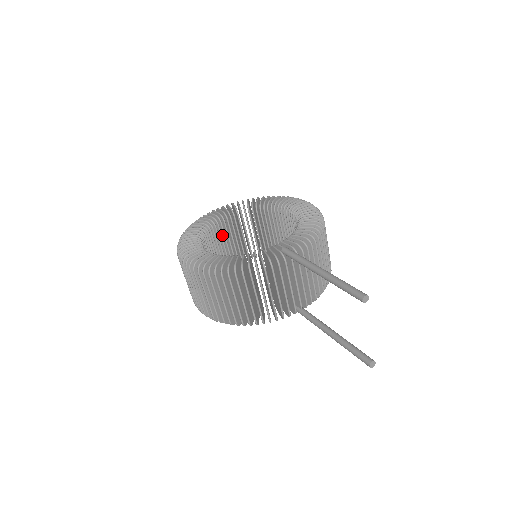
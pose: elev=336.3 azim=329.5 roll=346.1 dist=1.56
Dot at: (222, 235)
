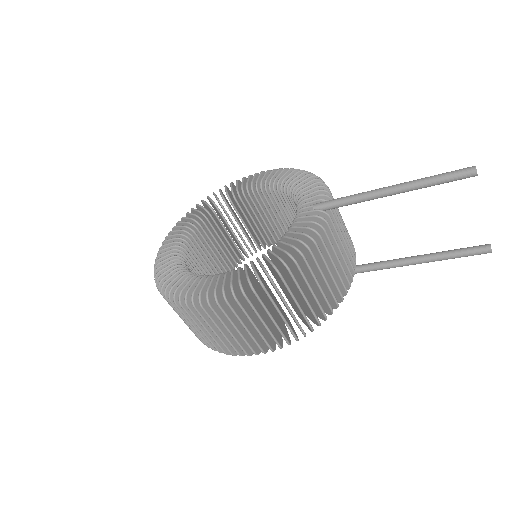
Dot at: occluded
